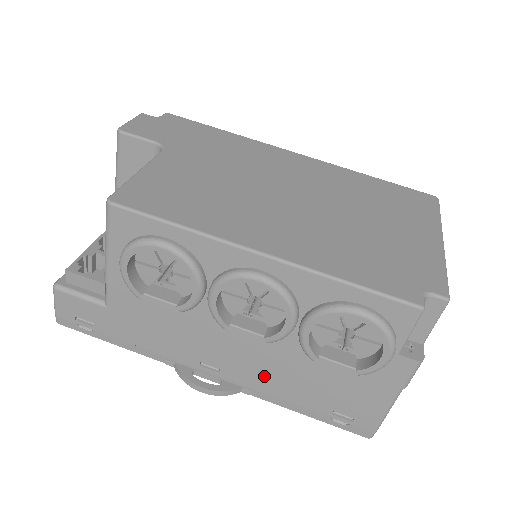
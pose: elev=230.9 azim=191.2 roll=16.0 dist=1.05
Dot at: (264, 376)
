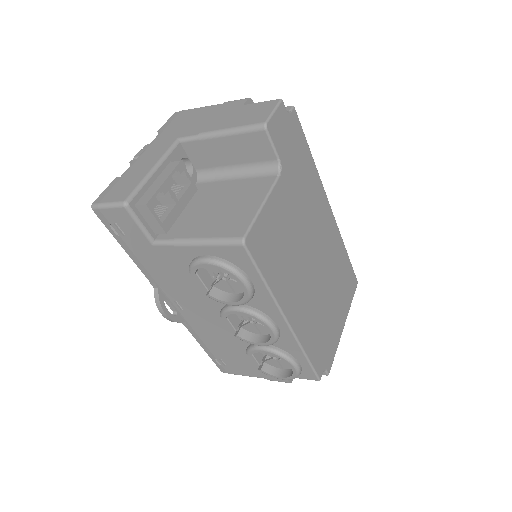
Dot at: (207, 331)
